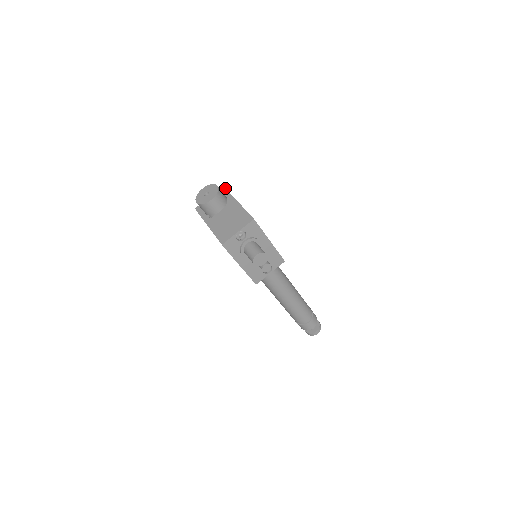
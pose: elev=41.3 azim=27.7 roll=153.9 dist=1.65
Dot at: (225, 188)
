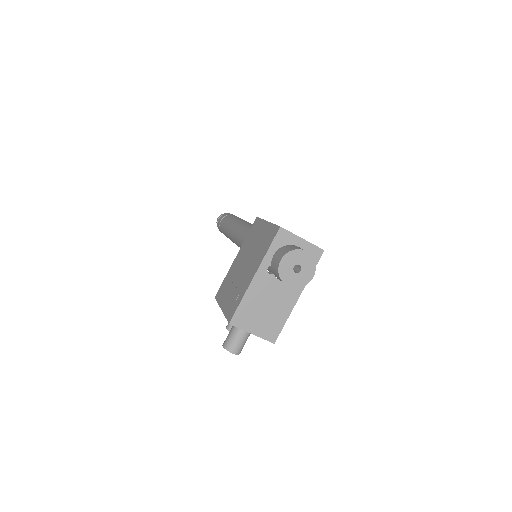
Dot at: occluded
